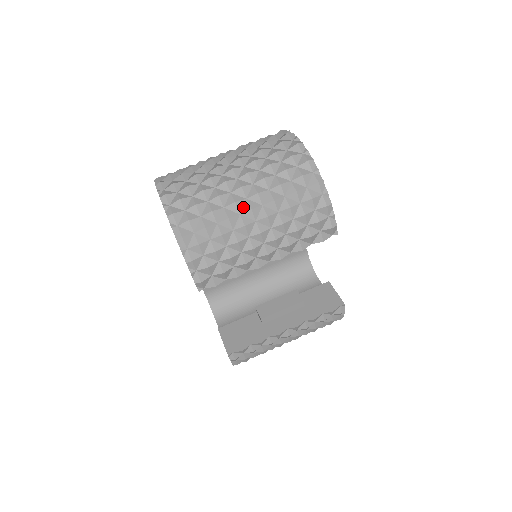
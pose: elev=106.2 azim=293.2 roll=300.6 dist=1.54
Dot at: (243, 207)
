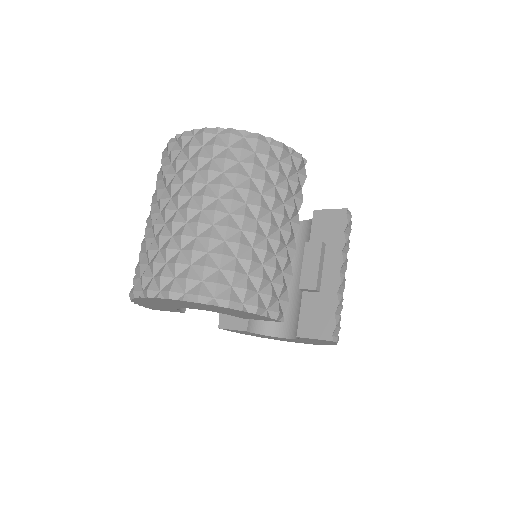
Dot at: (236, 223)
